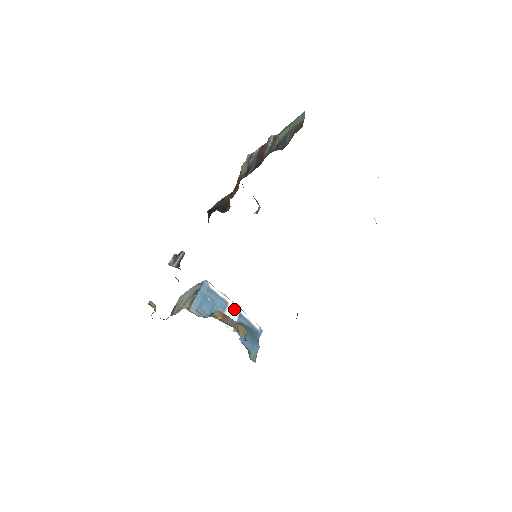
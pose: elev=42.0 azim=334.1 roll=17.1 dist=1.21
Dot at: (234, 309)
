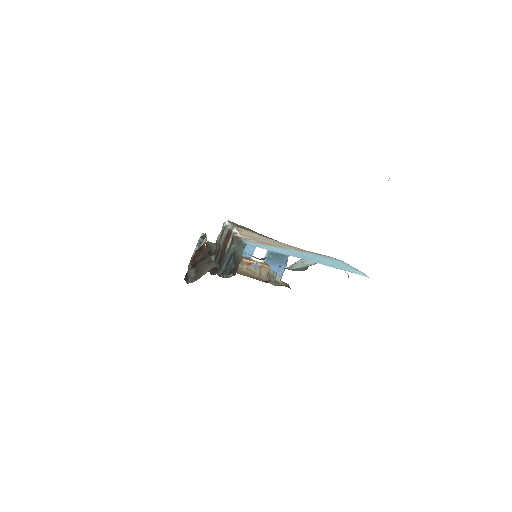
Dot at: occluded
